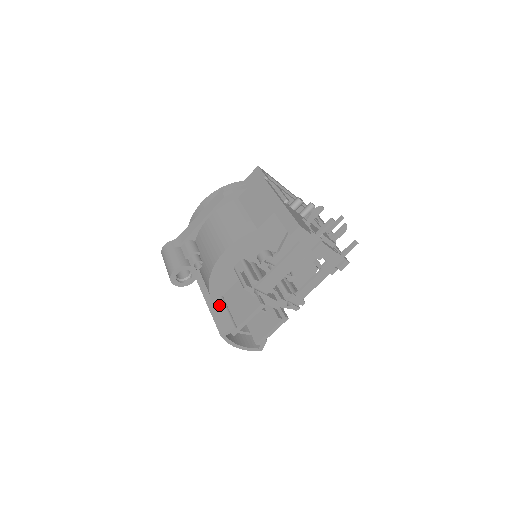
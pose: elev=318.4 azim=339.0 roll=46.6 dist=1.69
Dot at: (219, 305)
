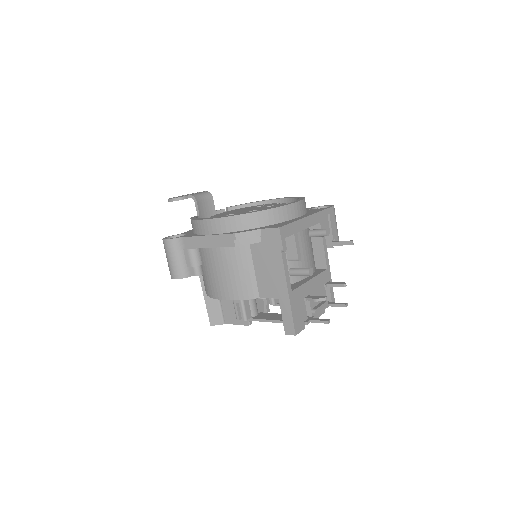
Dot at: occluded
